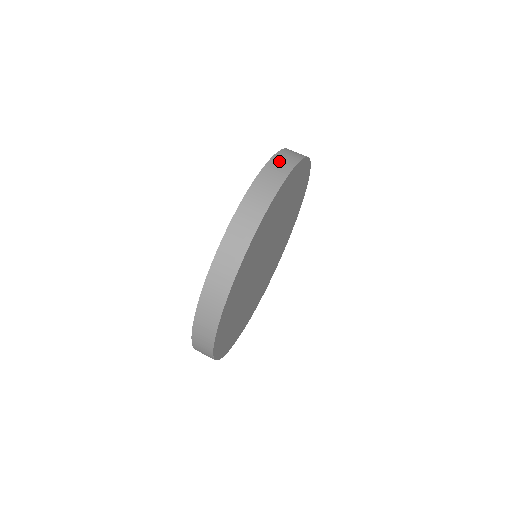
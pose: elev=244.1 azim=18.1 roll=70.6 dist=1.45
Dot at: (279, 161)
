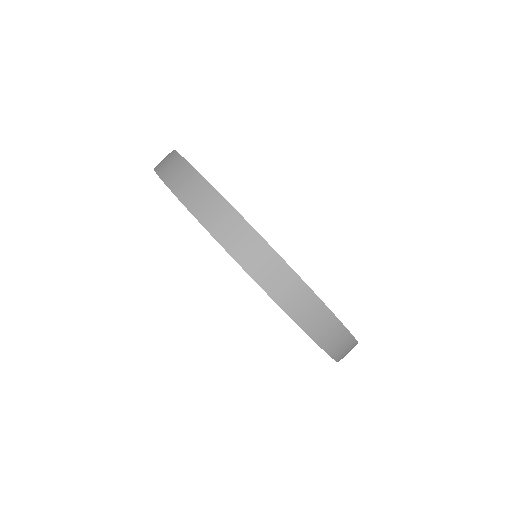
Dot at: occluded
